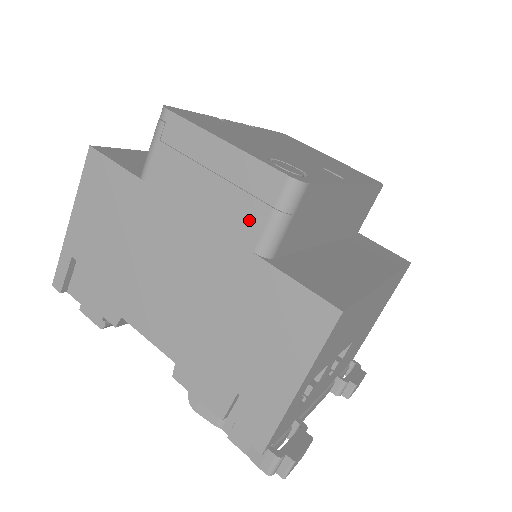
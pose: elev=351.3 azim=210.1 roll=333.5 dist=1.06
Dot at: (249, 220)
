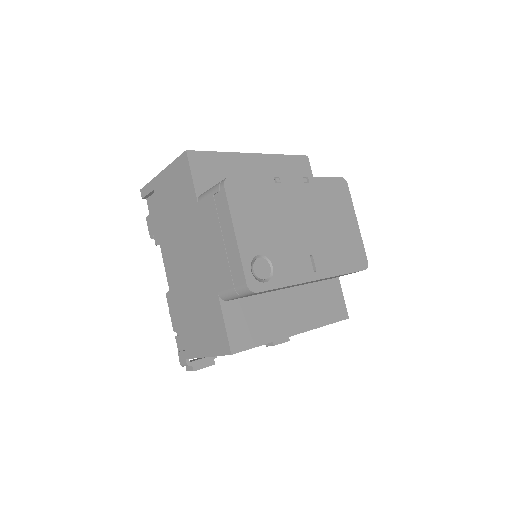
Dot at: (224, 280)
